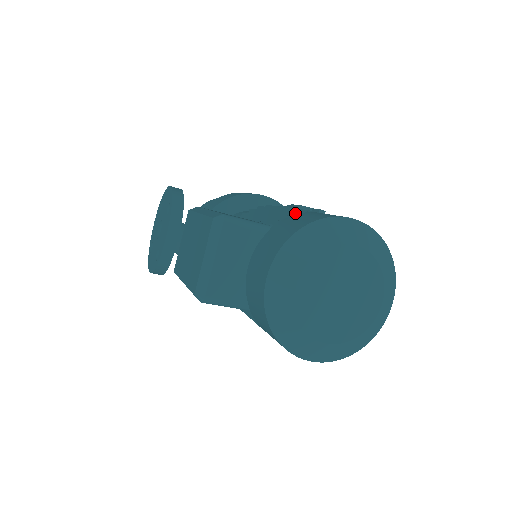
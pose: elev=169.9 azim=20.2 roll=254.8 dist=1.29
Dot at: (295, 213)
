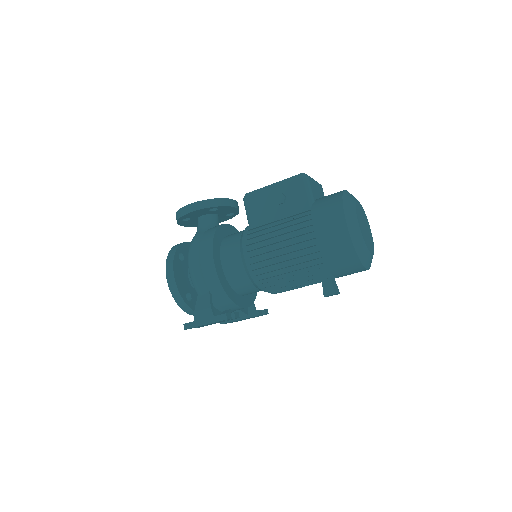
Dot at: occluded
